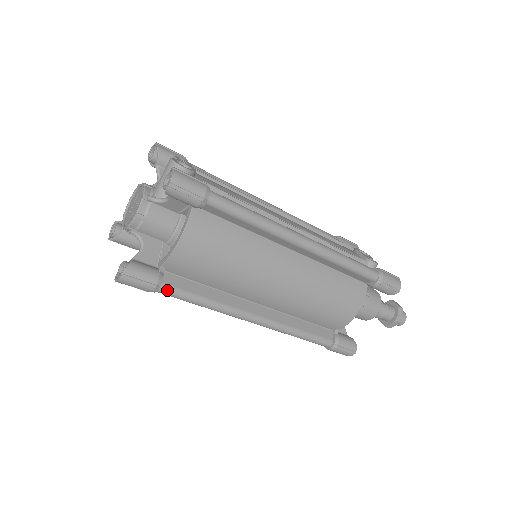
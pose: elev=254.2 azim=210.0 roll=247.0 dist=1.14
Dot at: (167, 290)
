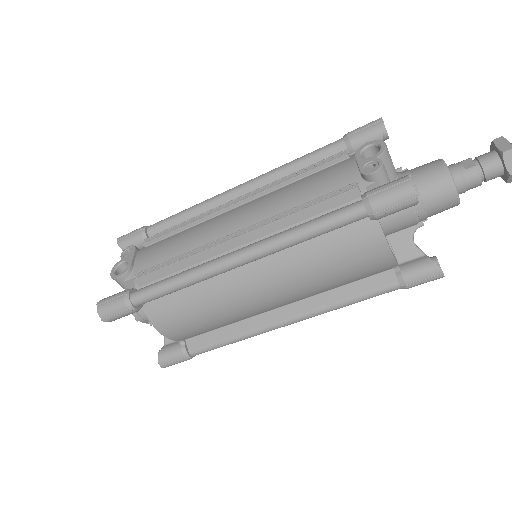
Dot at: (197, 353)
